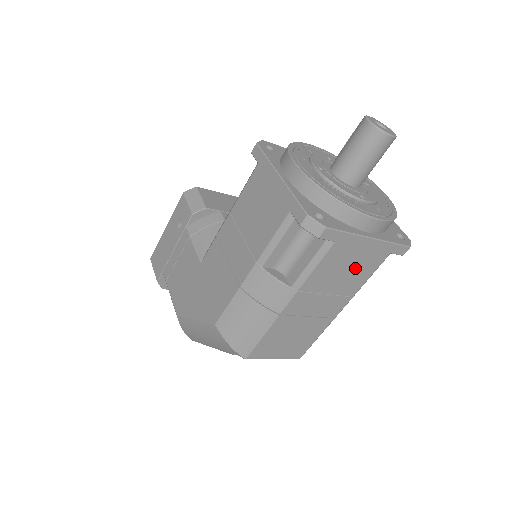
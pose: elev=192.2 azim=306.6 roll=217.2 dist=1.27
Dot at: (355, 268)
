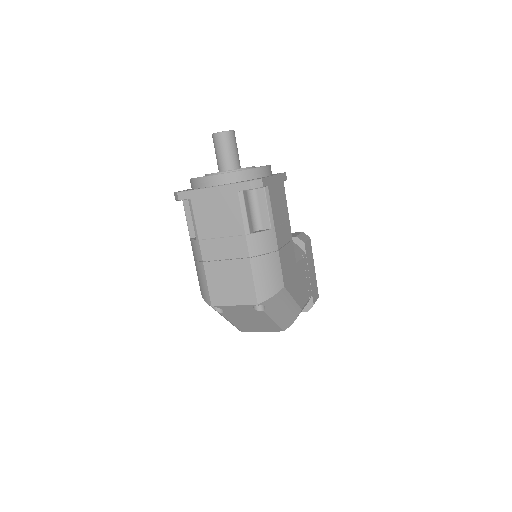
Dot at: (223, 211)
